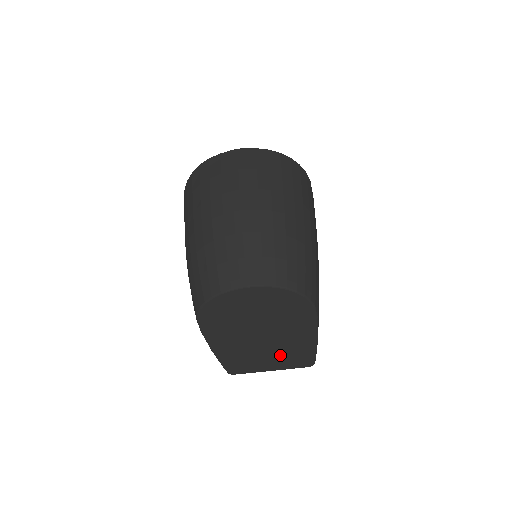
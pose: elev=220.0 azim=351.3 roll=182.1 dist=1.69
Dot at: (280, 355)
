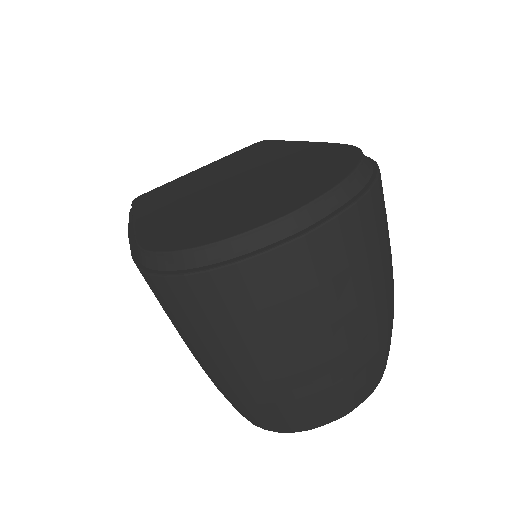
Dot at: occluded
